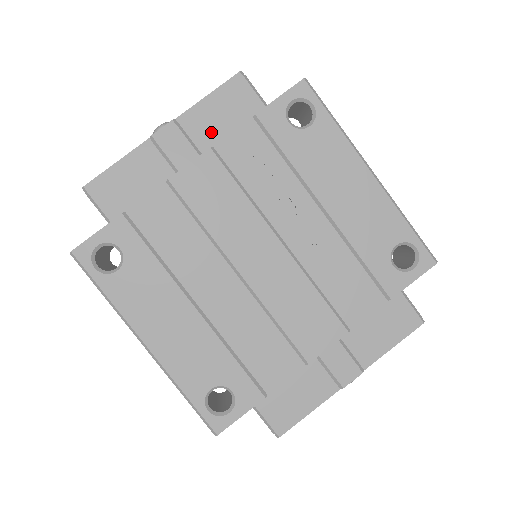
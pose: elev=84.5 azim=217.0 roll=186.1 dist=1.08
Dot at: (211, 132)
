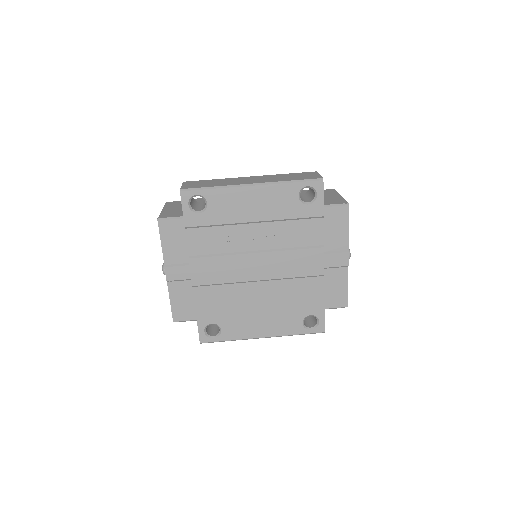
Dot at: (181, 252)
